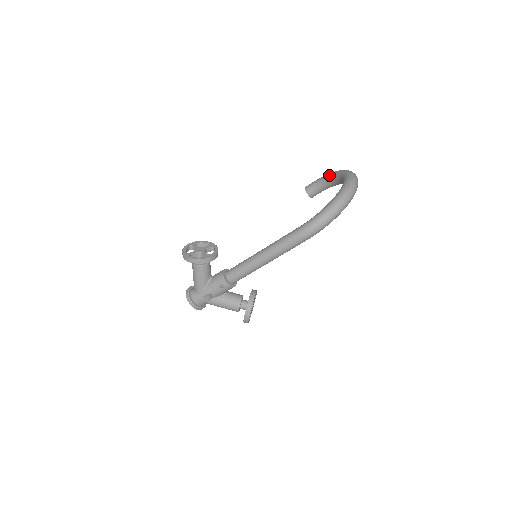
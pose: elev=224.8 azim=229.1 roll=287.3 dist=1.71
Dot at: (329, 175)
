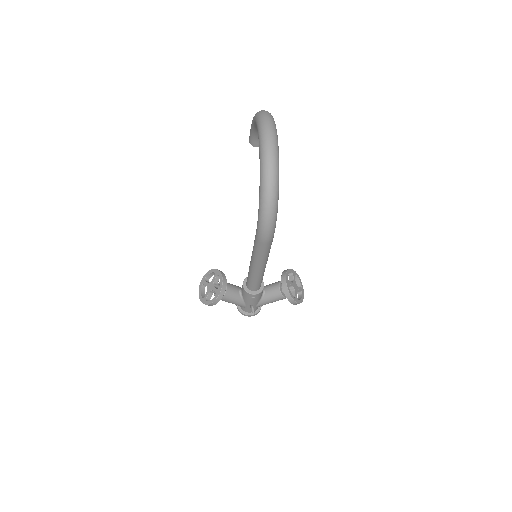
Dot at: (253, 123)
